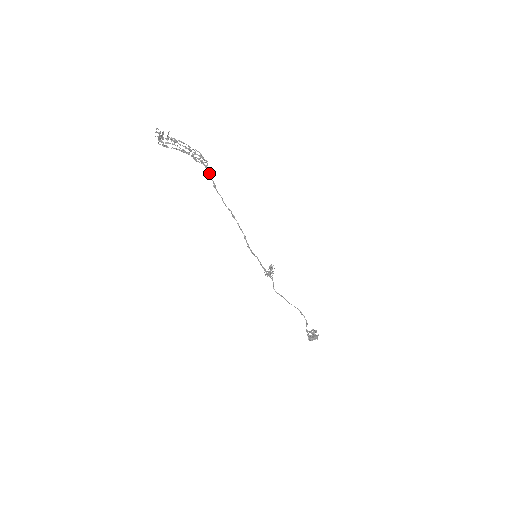
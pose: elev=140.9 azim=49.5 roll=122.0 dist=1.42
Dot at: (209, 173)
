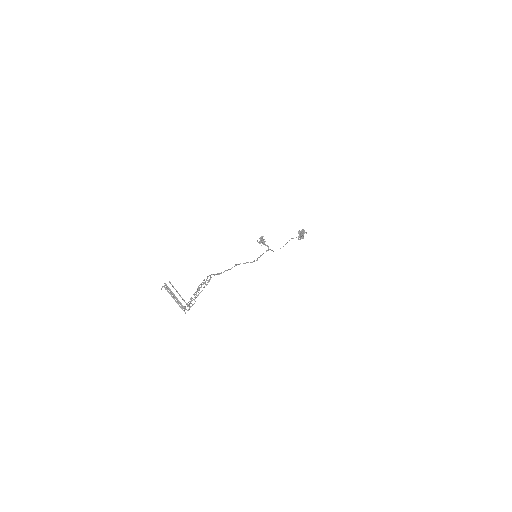
Dot at: occluded
